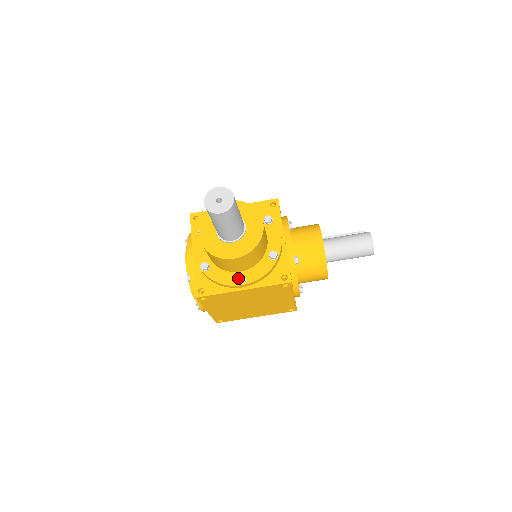
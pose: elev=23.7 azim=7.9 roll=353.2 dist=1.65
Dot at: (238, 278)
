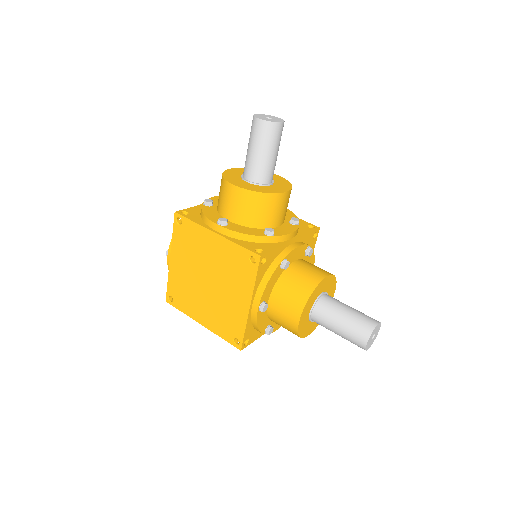
Dot at: (222, 218)
